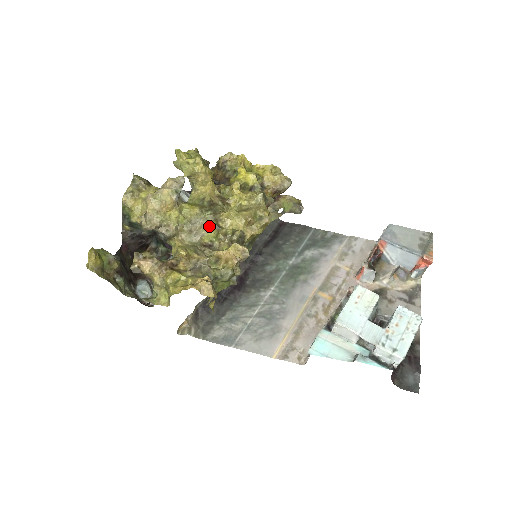
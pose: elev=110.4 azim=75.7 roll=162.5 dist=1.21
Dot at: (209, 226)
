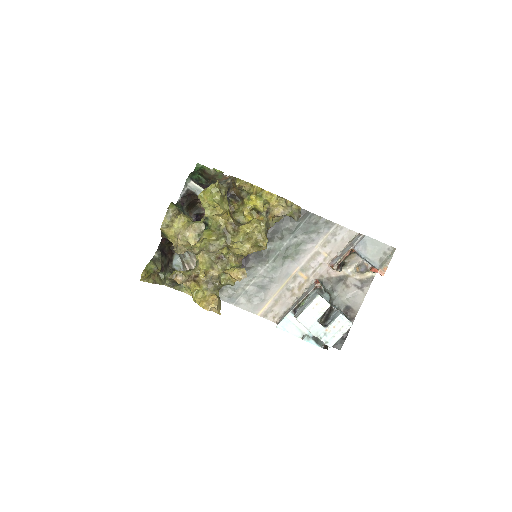
Dot at: (222, 249)
